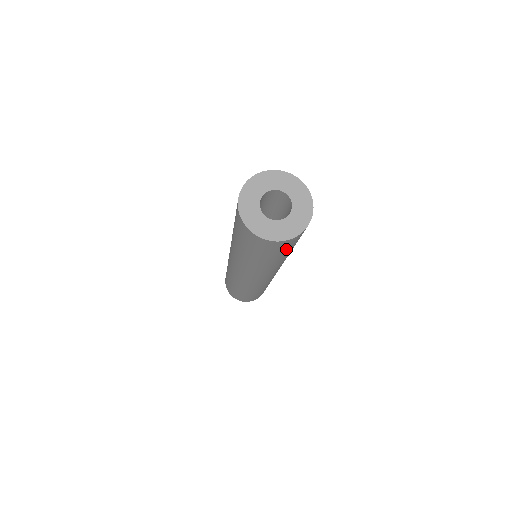
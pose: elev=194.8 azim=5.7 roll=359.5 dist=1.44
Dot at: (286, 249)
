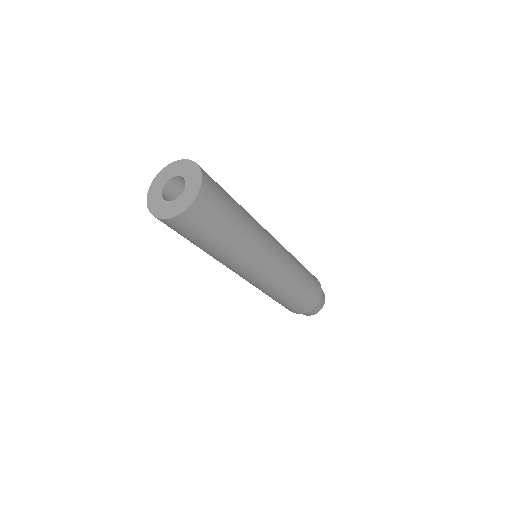
Dot at: (187, 234)
